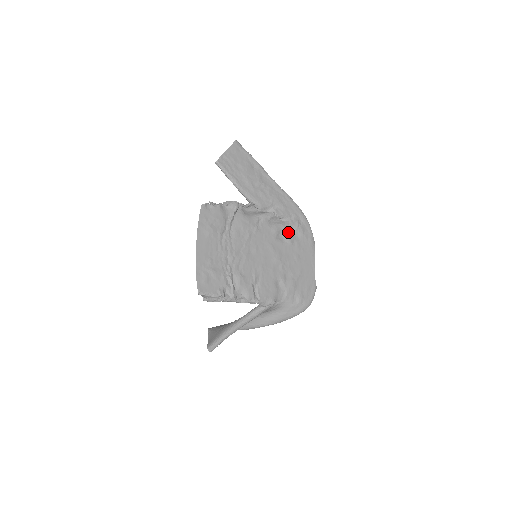
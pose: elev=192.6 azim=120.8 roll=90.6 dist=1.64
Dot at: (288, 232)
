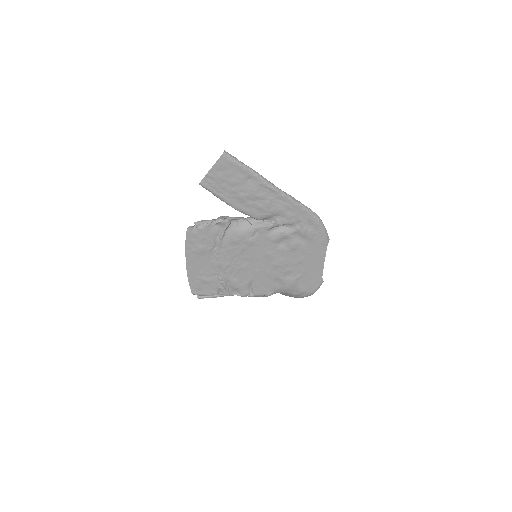
Dot at: (292, 238)
